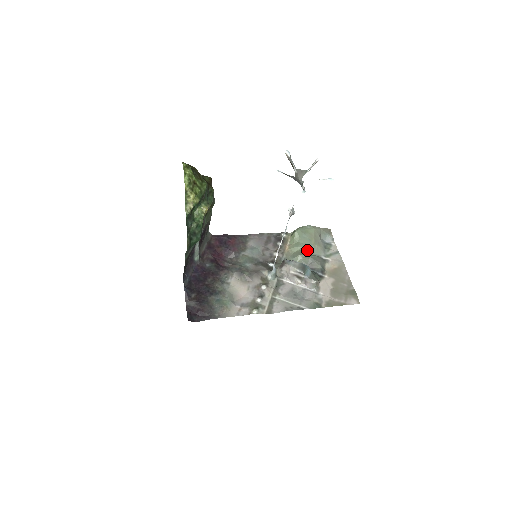
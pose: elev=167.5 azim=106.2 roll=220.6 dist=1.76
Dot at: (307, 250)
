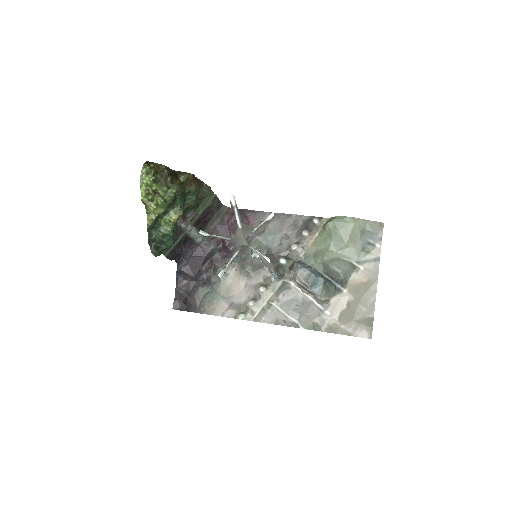
Dot at: (334, 251)
